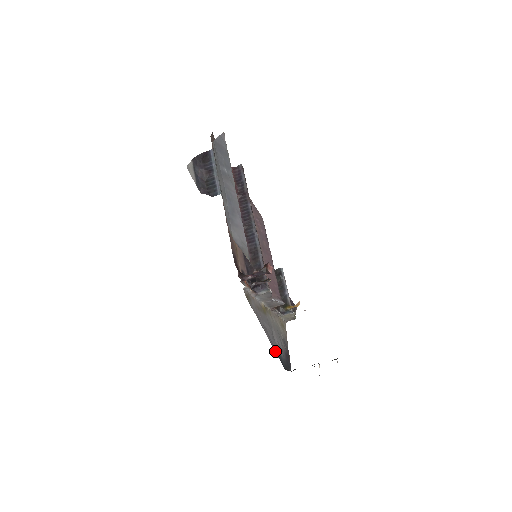
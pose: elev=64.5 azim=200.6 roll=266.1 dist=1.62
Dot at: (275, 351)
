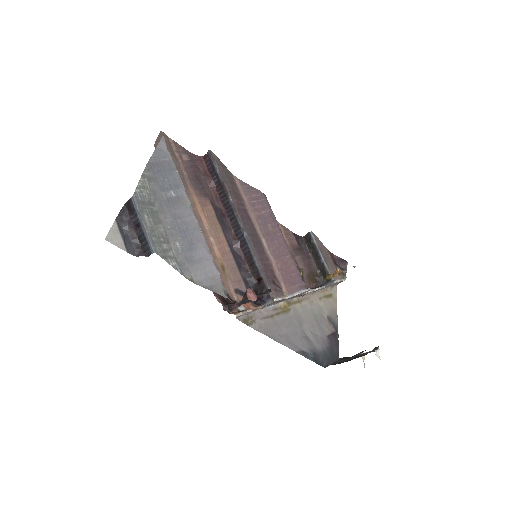
Dot at: (304, 356)
